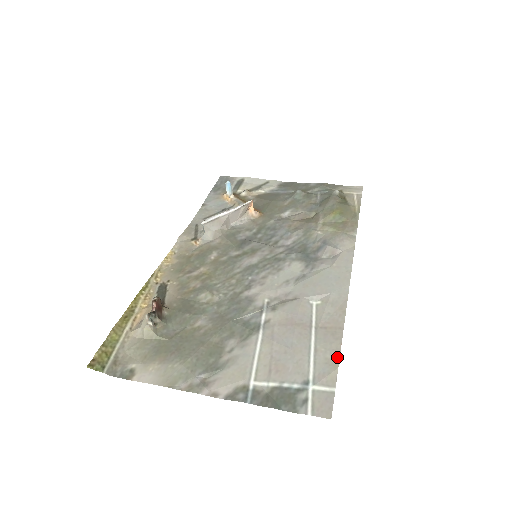
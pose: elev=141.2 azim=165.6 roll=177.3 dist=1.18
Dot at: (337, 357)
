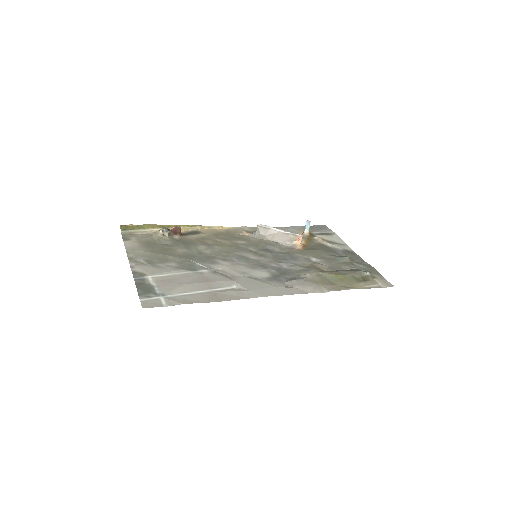
Dot at: (192, 302)
